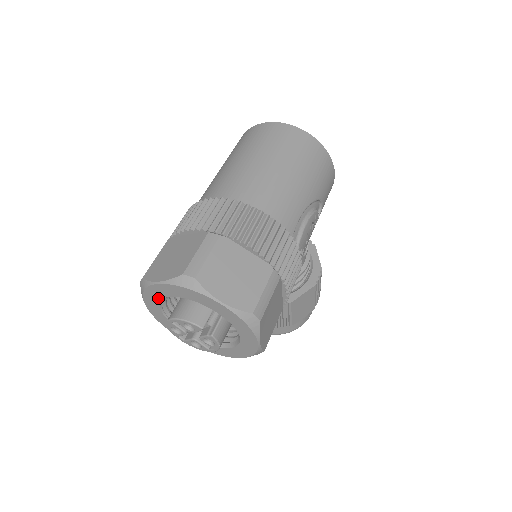
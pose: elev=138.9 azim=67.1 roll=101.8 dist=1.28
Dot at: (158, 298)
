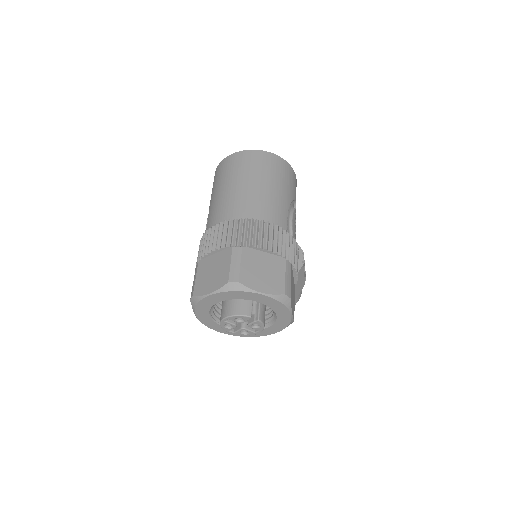
Dot at: (208, 307)
